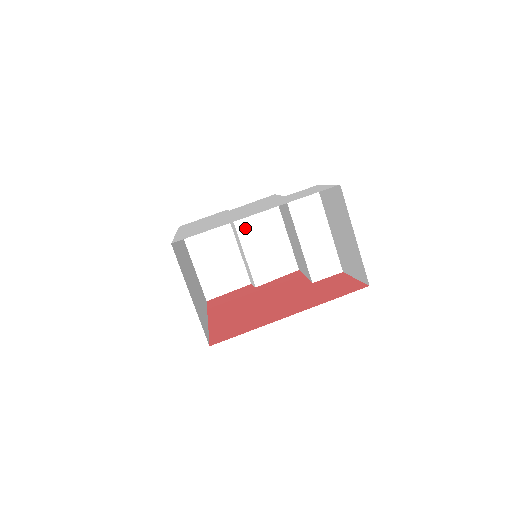
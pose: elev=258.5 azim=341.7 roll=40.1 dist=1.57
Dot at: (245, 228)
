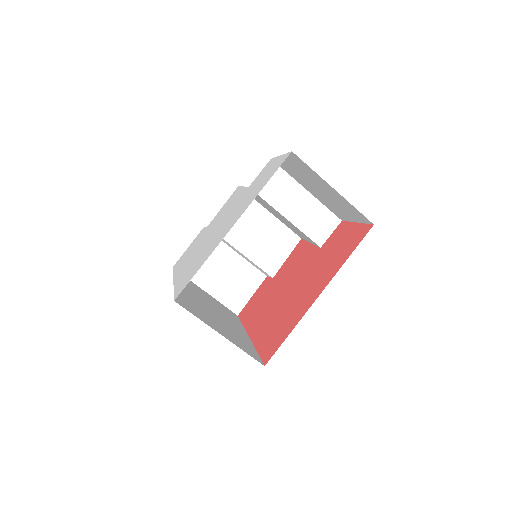
Dot at: (231, 233)
